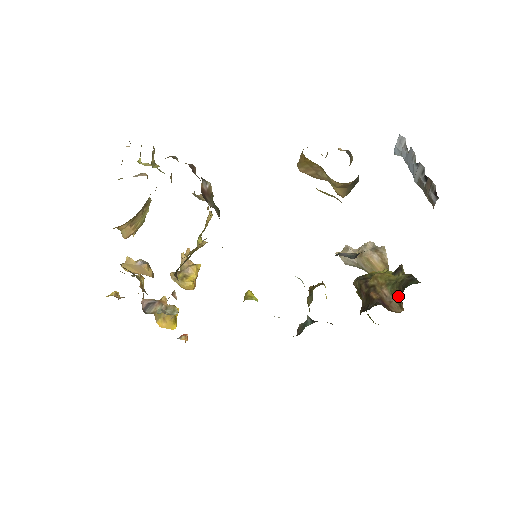
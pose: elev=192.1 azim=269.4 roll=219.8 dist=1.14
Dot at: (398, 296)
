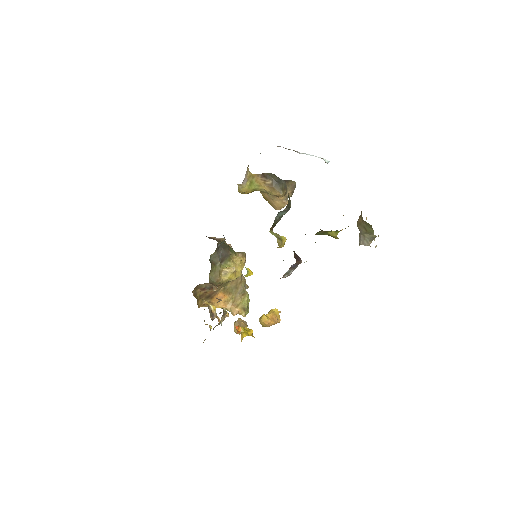
Dot at: occluded
